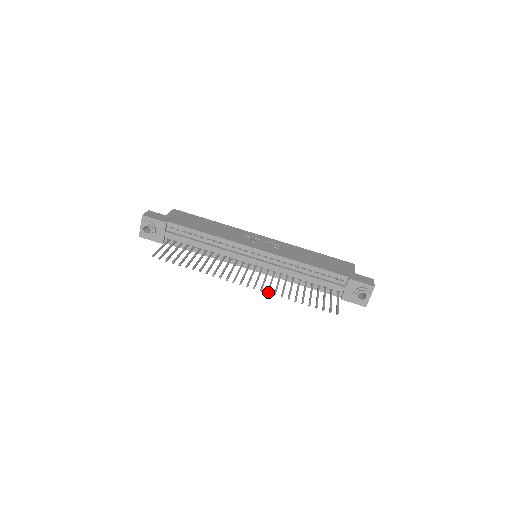
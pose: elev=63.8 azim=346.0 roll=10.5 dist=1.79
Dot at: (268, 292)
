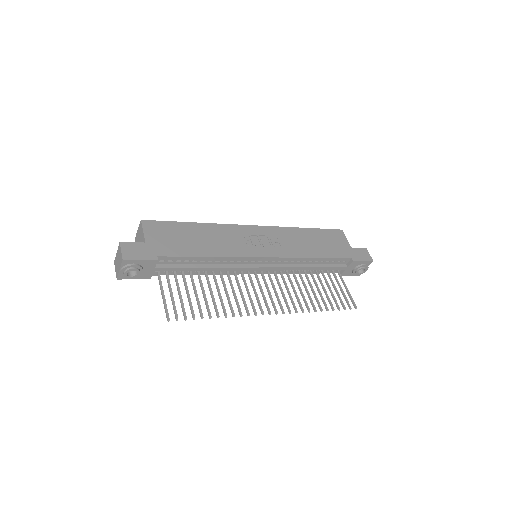
Dot at: (297, 312)
